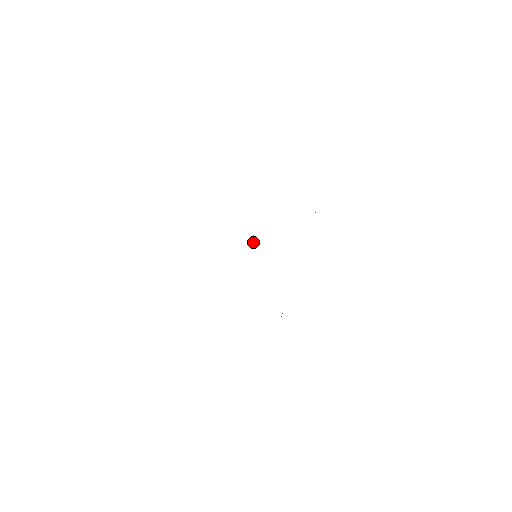
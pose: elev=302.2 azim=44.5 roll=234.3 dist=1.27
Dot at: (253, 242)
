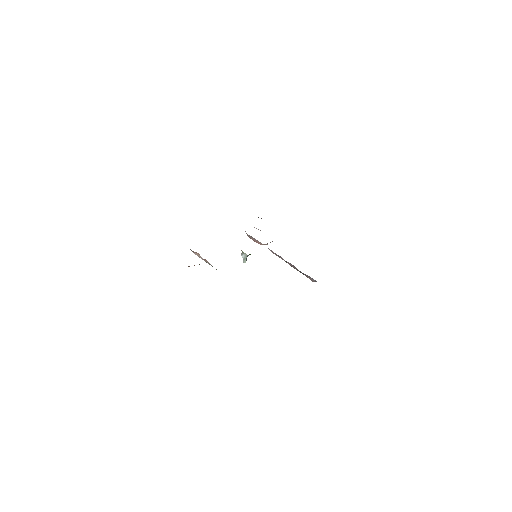
Dot at: (246, 255)
